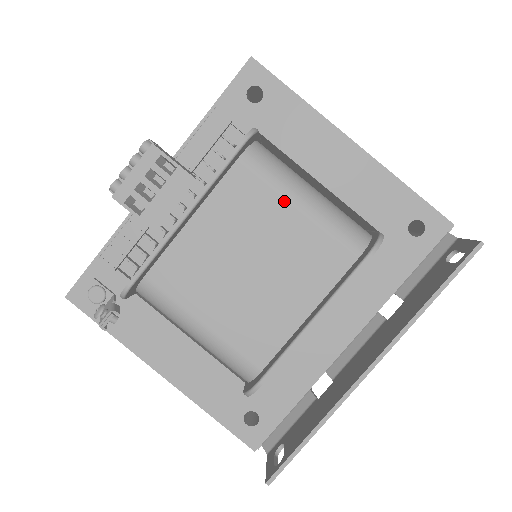
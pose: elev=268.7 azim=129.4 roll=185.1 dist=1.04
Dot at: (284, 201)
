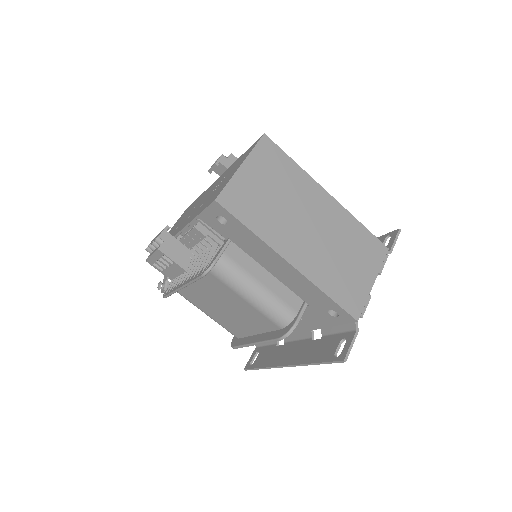
Dot at: (236, 295)
